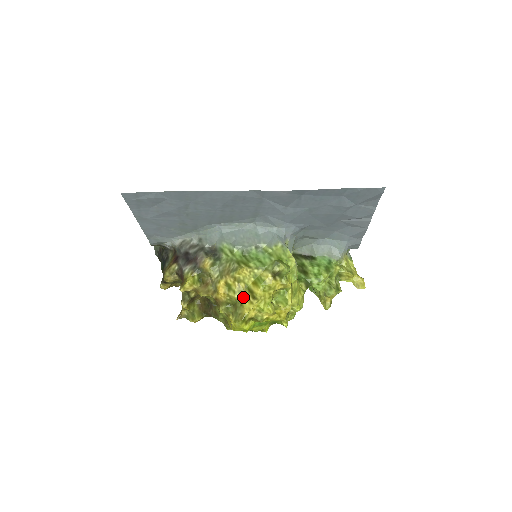
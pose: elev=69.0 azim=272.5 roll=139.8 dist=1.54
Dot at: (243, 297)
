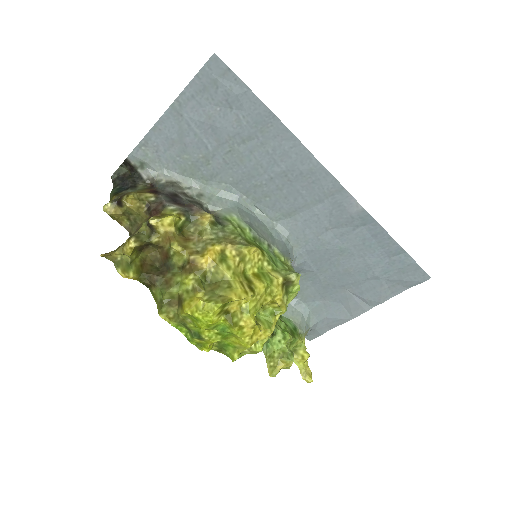
Dot at: (235, 280)
